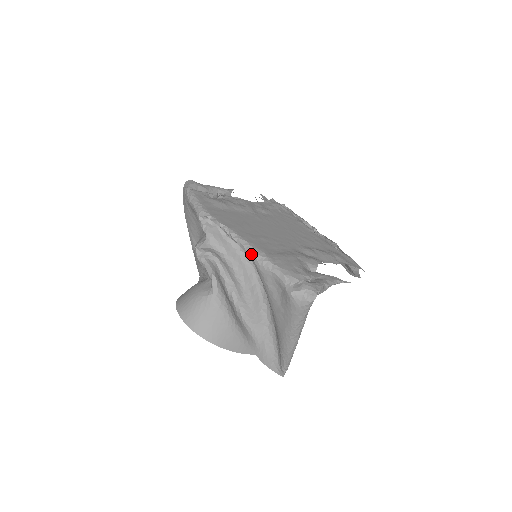
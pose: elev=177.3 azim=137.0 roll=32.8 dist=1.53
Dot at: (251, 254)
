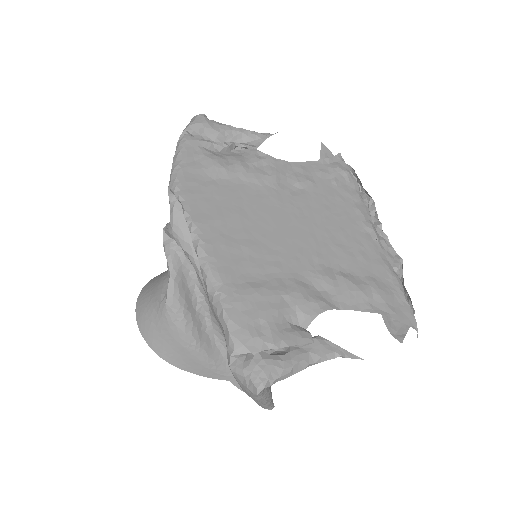
Dot at: (204, 278)
